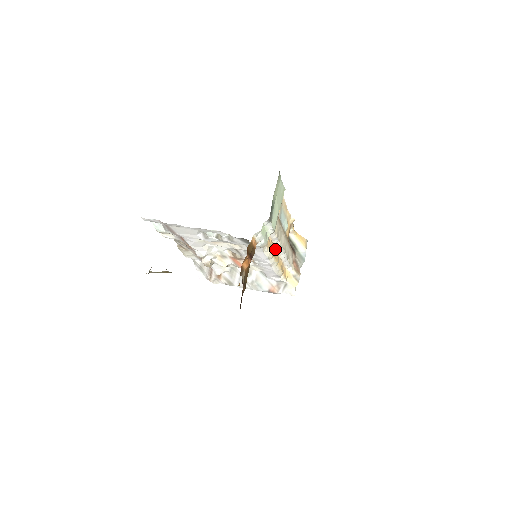
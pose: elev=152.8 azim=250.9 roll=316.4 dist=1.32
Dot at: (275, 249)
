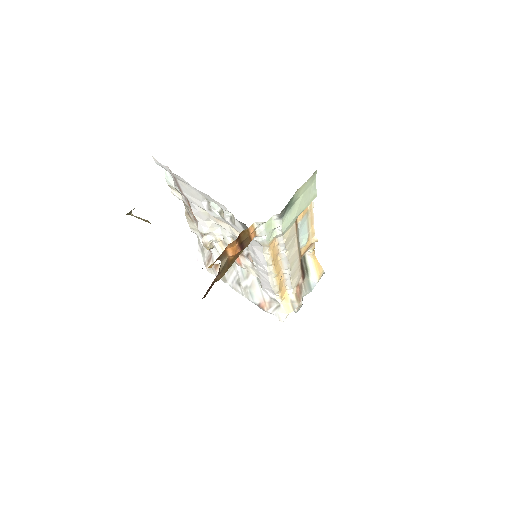
Dot at: (279, 258)
